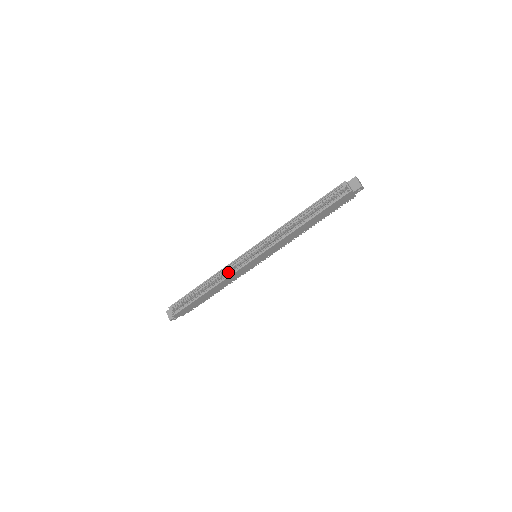
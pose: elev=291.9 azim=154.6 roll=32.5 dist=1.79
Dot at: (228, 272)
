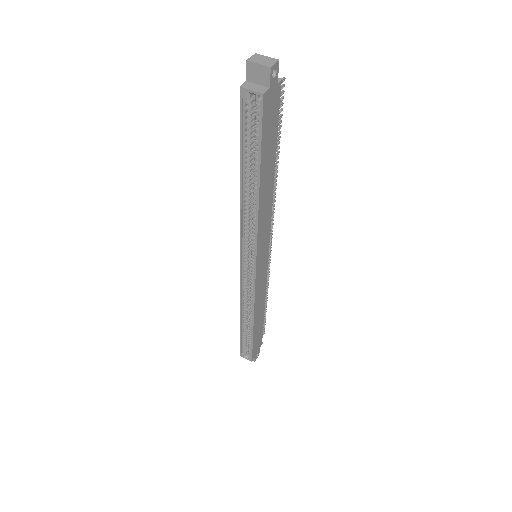
Dot at: (249, 294)
